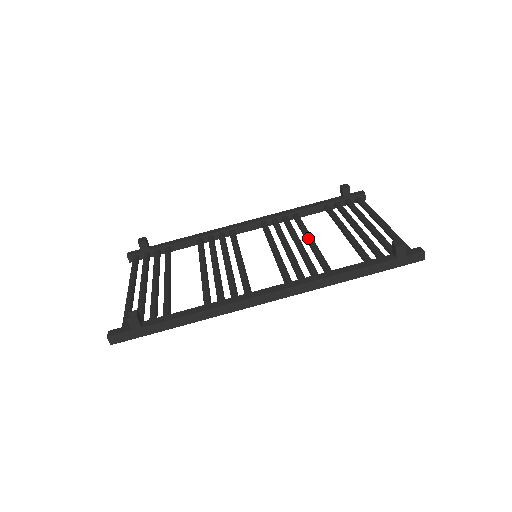
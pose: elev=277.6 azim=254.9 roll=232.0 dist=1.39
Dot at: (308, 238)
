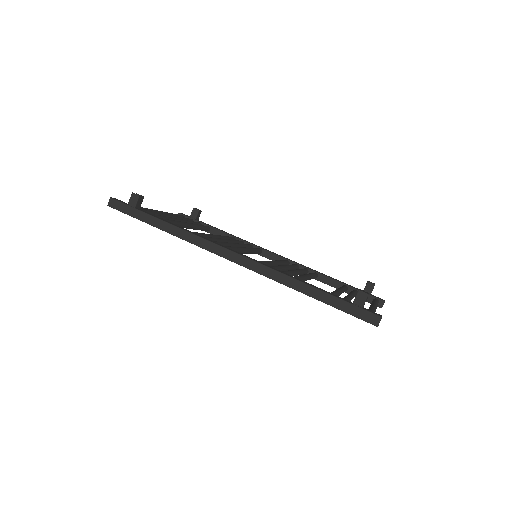
Dot at: (305, 274)
